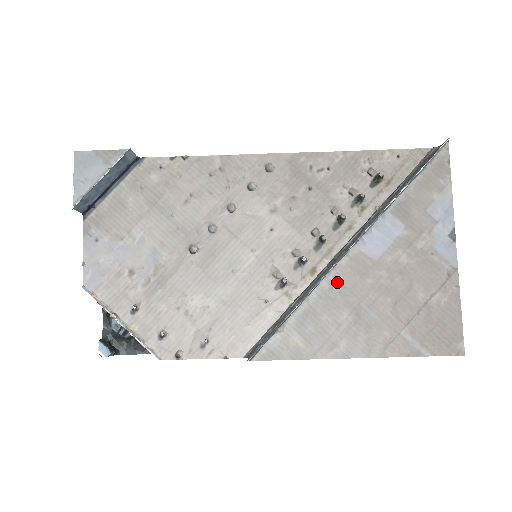
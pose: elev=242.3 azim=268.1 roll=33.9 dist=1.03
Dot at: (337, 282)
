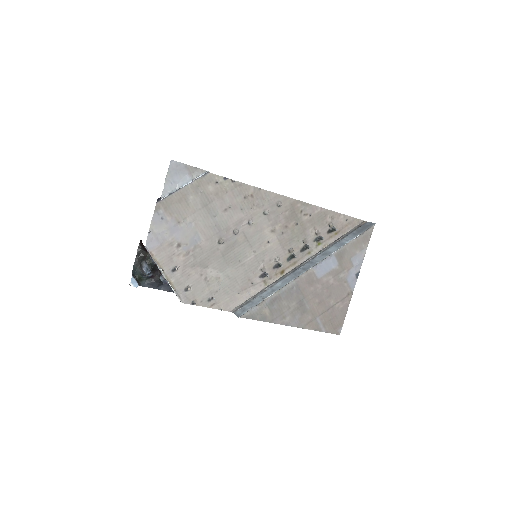
Dot at: (296, 285)
